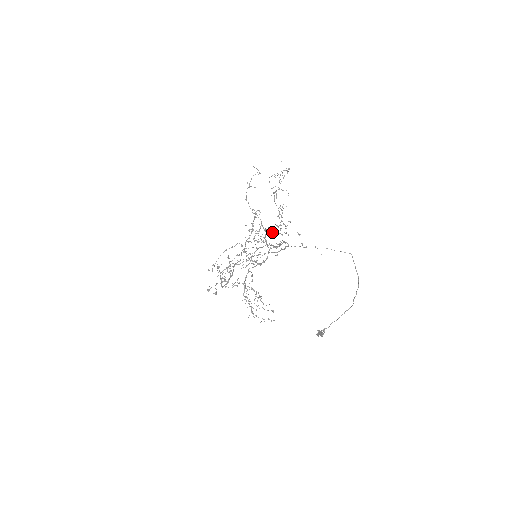
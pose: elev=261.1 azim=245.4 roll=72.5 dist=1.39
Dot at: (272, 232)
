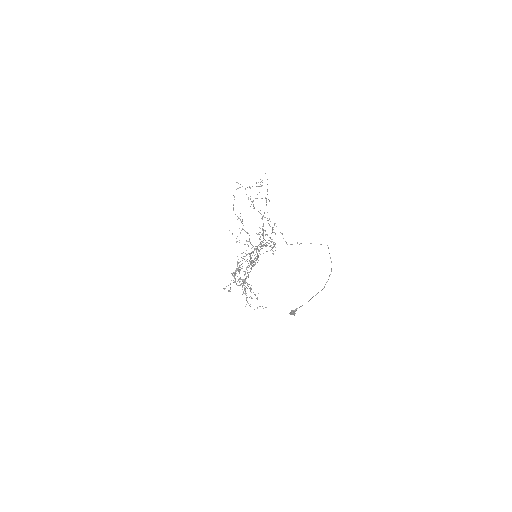
Dot at: (259, 234)
